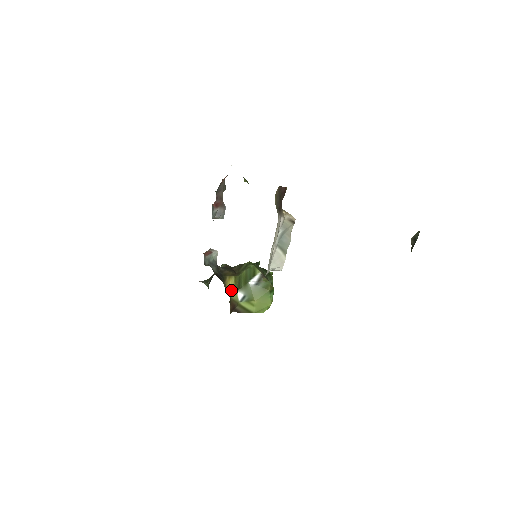
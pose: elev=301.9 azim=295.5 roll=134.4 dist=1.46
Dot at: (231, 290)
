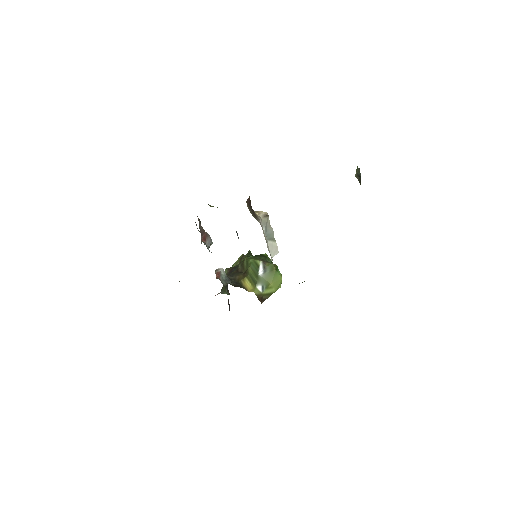
Dot at: (252, 289)
